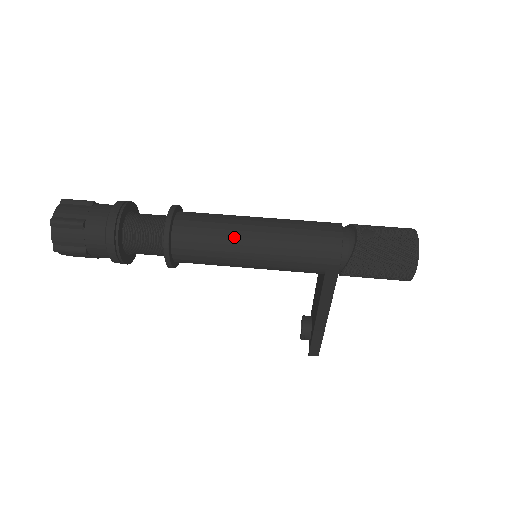
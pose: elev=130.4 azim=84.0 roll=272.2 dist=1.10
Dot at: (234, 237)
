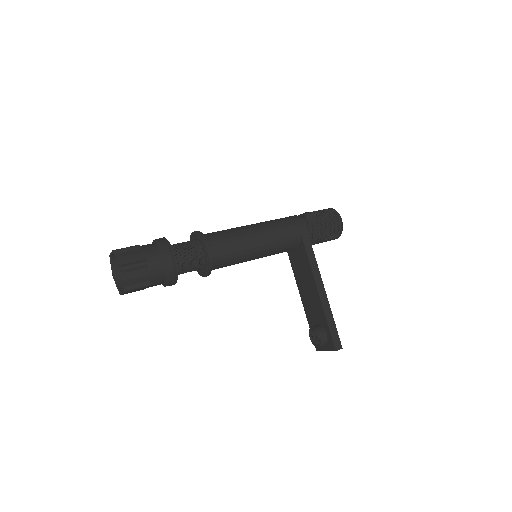
Dot at: (240, 228)
